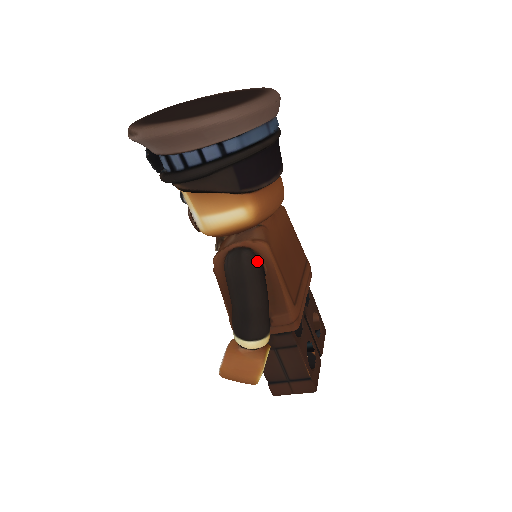
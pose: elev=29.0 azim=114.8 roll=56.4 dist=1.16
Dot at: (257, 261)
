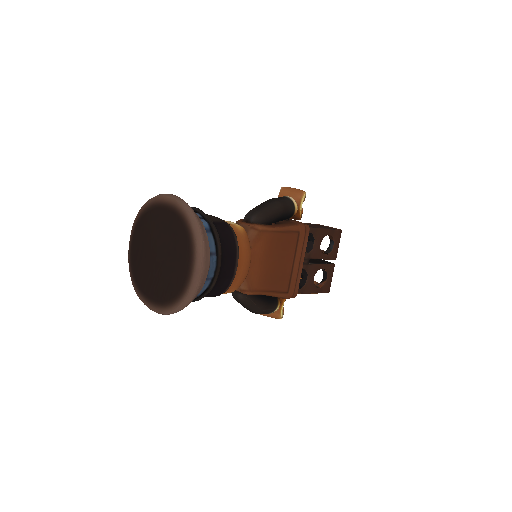
Dot at: (249, 298)
